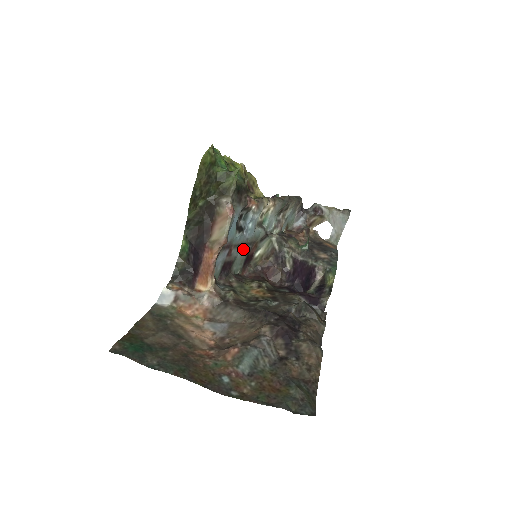
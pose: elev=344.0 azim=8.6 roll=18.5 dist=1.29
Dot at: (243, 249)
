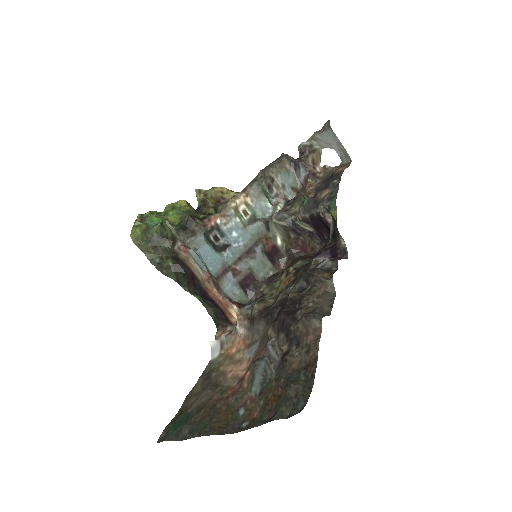
Dot at: (252, 255)
